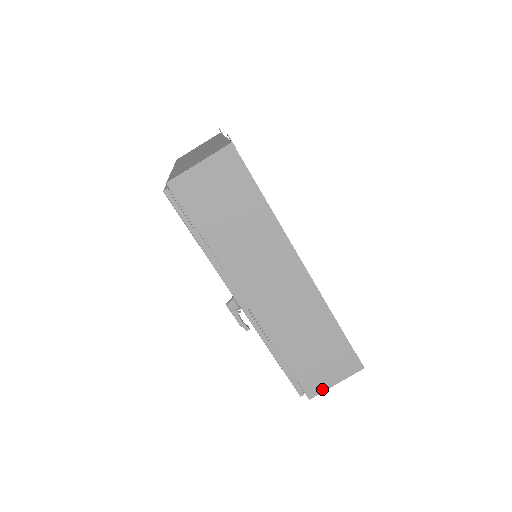
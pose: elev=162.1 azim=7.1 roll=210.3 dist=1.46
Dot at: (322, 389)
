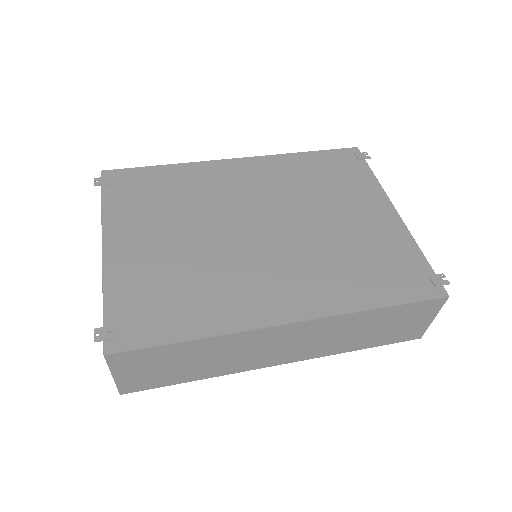
Dot at: (424, 329)
